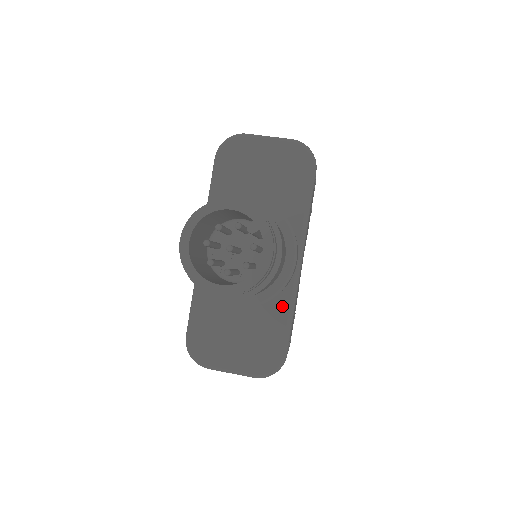
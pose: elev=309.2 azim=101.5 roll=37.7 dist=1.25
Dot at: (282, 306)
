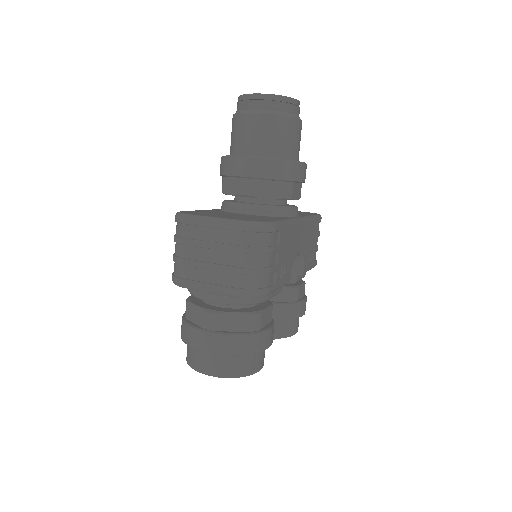
Dot at: (280, 218)
